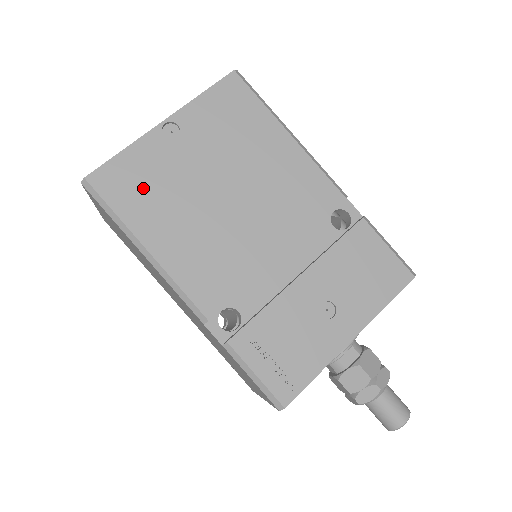
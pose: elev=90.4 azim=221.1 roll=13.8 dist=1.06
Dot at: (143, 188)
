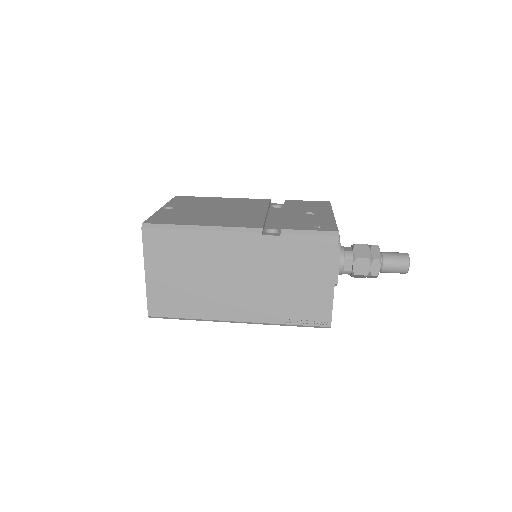
Dot at: (176, 218)
